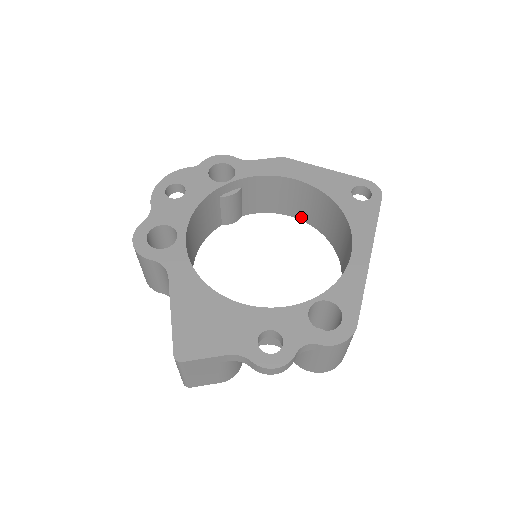
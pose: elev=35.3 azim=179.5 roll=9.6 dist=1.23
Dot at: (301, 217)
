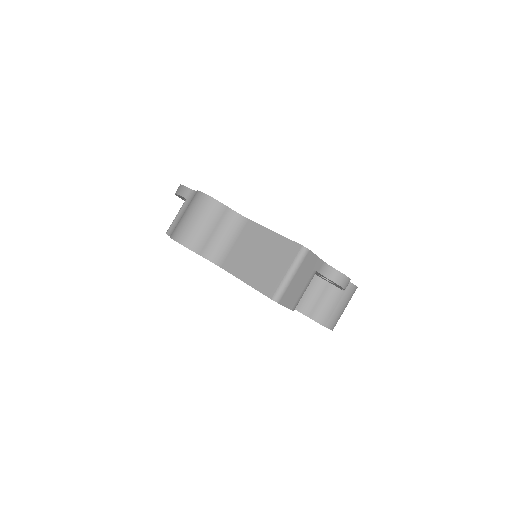
Dot at: occluded
